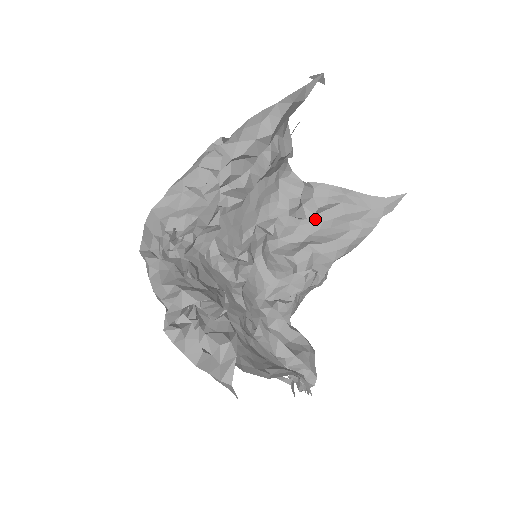
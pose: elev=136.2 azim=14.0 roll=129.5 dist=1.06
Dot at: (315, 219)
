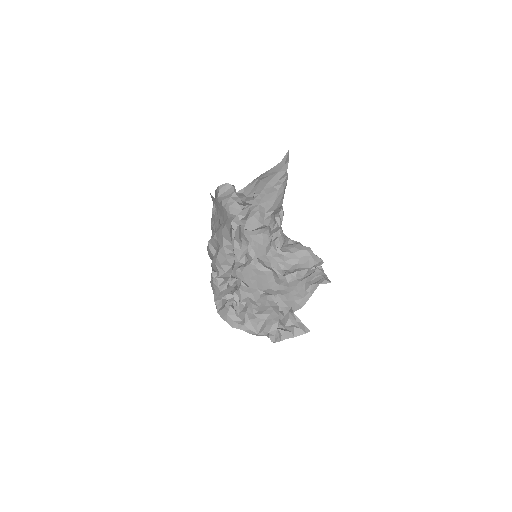
Dot at: (254, 197)
